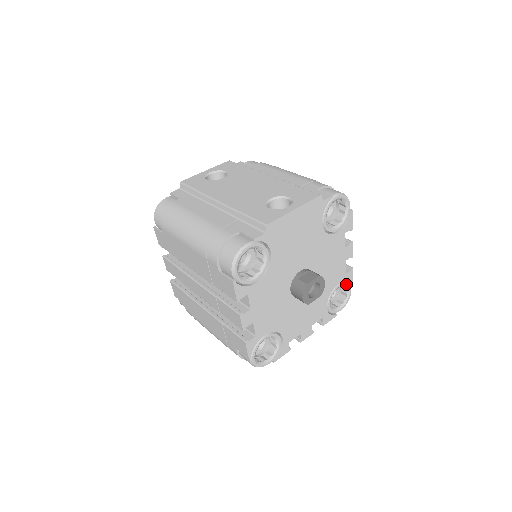
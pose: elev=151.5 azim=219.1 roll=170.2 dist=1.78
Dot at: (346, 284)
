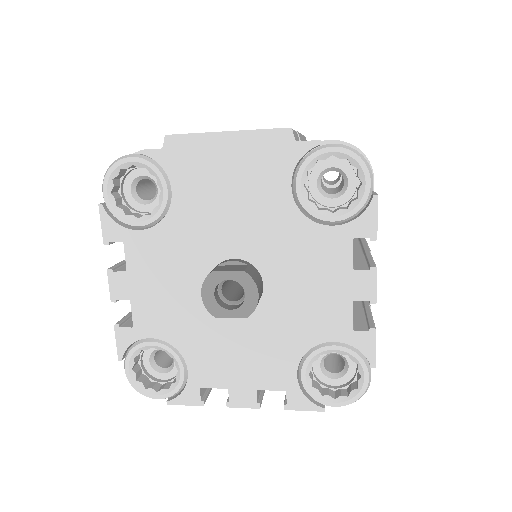
Dot at: (354, 355)
